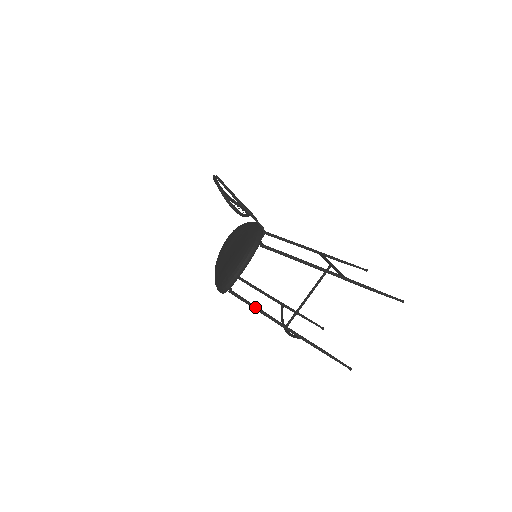
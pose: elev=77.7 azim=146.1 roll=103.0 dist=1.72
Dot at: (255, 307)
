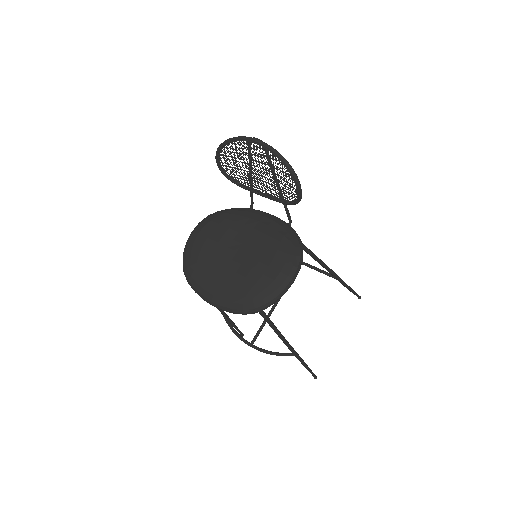
Dot at: (275, 327)
